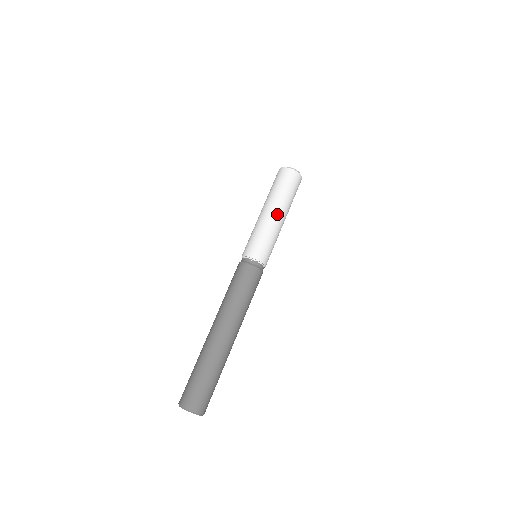
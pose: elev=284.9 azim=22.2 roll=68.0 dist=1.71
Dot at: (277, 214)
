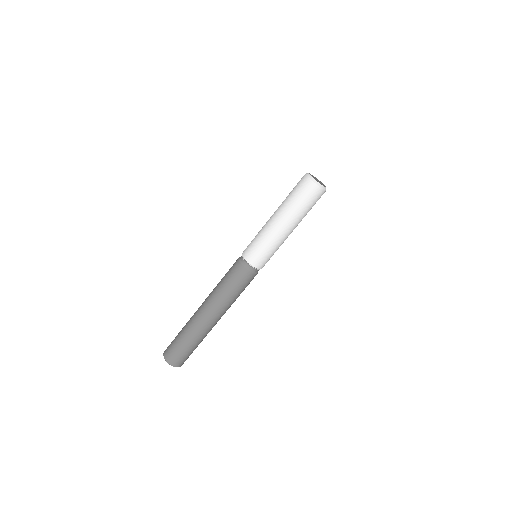
Dot at: (282, 225)
